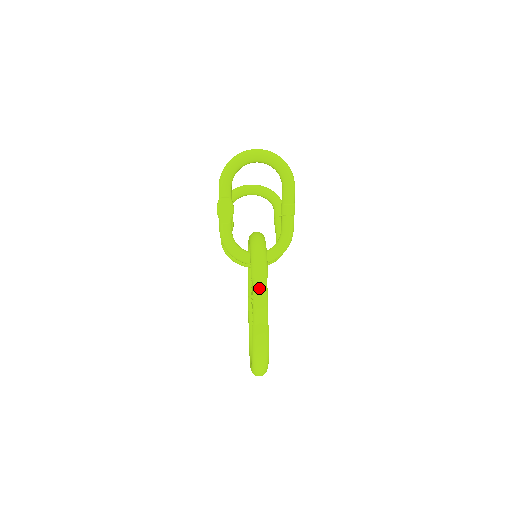
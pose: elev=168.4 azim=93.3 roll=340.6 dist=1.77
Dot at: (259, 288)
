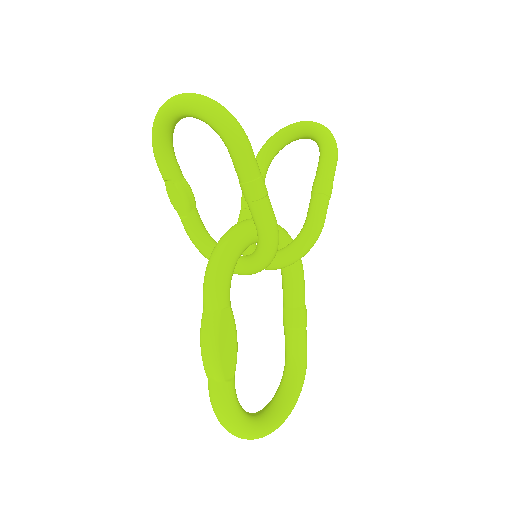
Dot at: (204, 326)
